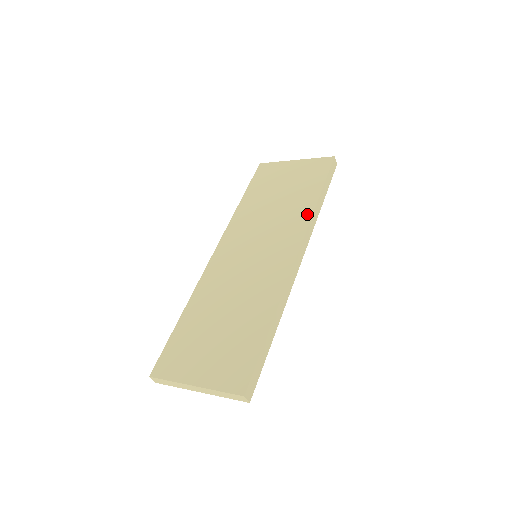
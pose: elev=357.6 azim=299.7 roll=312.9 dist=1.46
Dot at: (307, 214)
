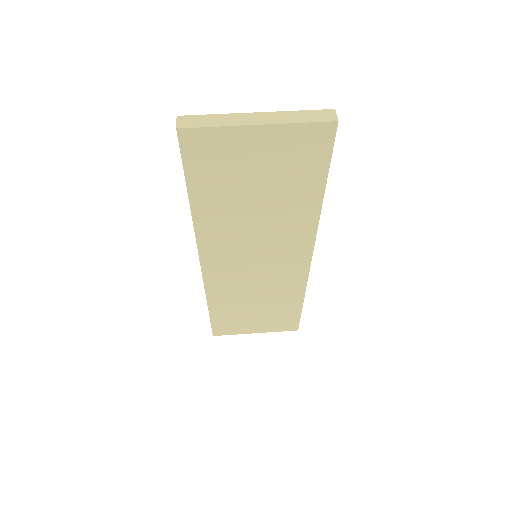
Dot at: (312, 221)
